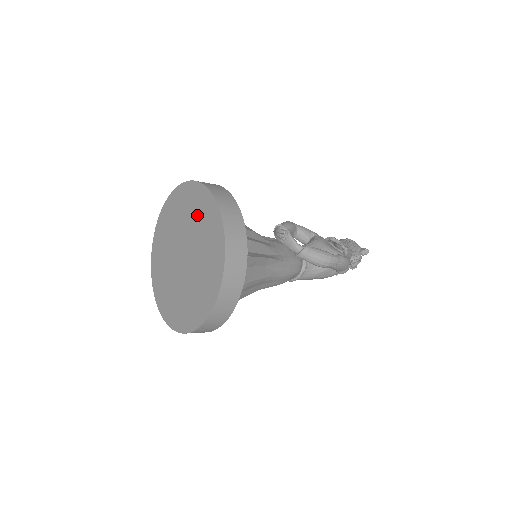
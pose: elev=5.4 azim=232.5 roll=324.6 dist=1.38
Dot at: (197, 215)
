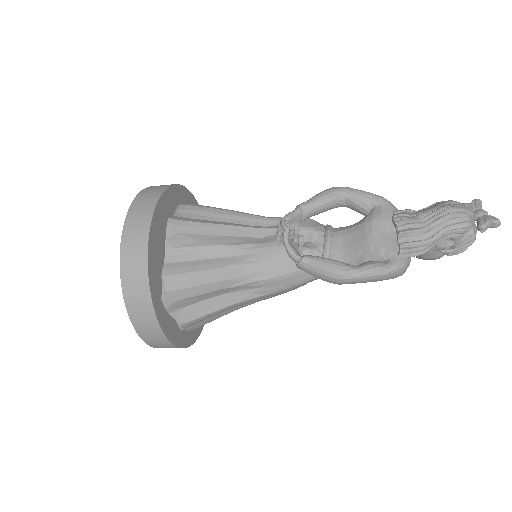
Dot at: occluded
